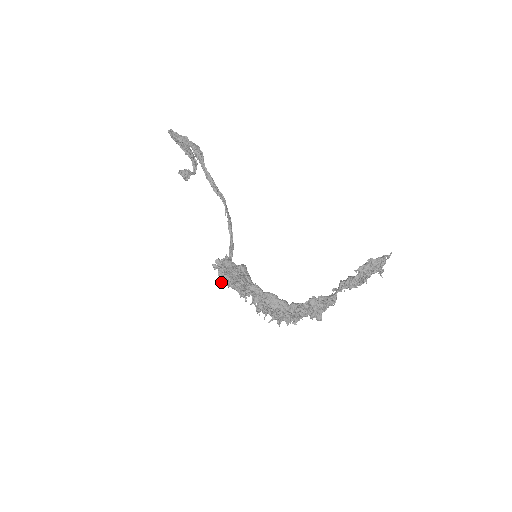
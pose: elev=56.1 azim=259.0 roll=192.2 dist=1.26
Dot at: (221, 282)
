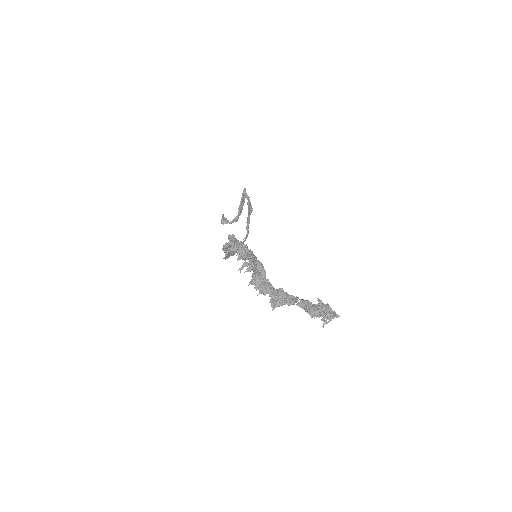
Dot at: occluded
